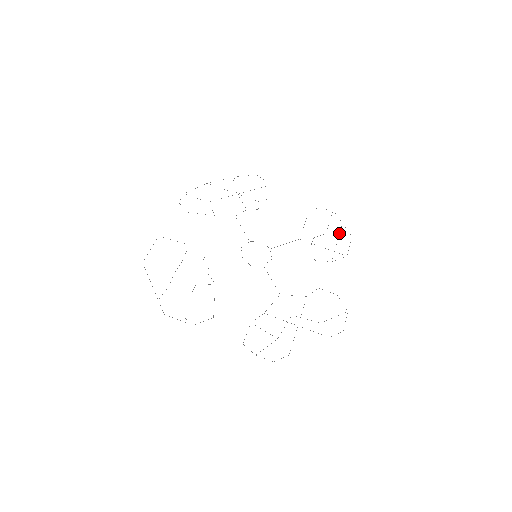
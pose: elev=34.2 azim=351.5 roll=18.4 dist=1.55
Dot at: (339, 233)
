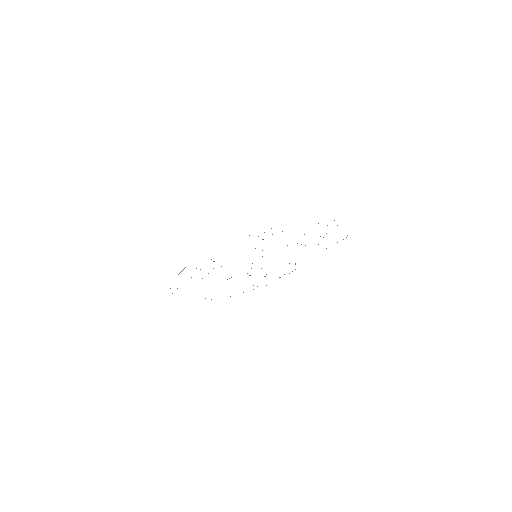
Dot at: occluded
